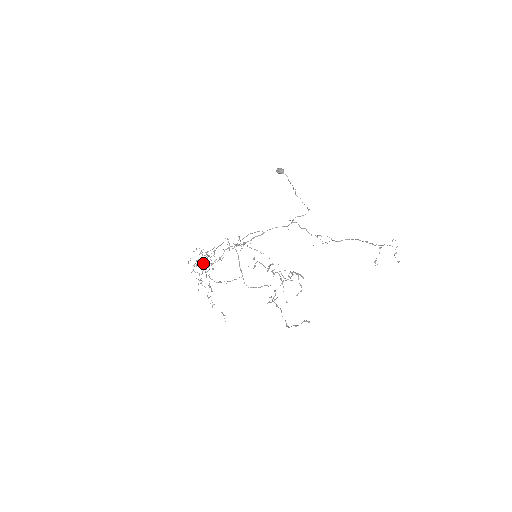
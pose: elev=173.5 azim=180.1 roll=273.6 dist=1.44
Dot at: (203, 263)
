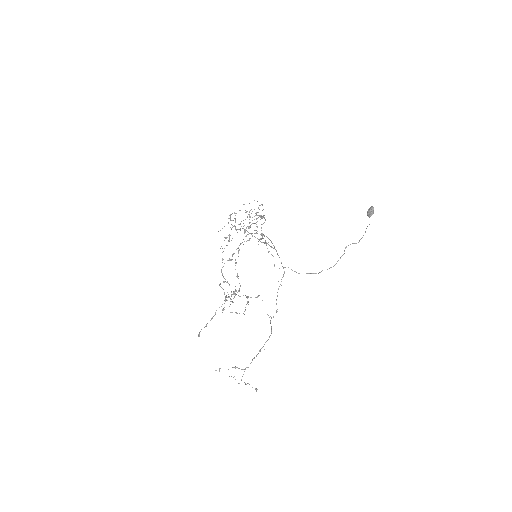
Dot at: occluded
